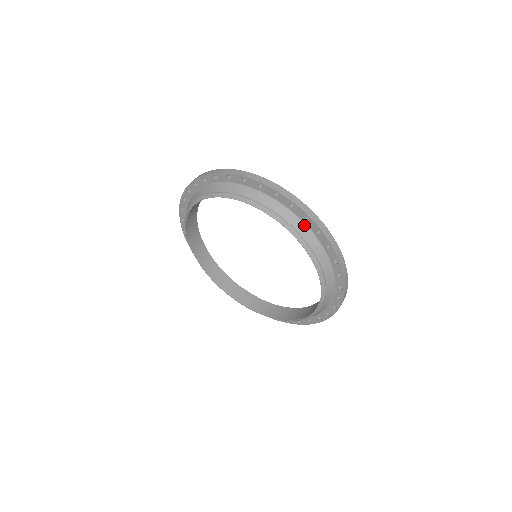
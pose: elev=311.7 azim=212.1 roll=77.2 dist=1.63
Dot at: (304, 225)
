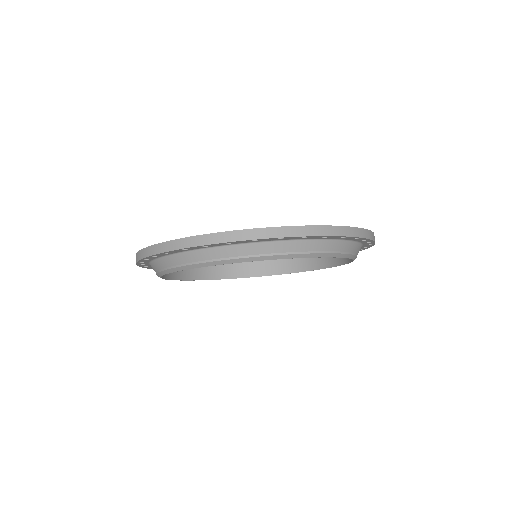
Dot at: (338, 241)
